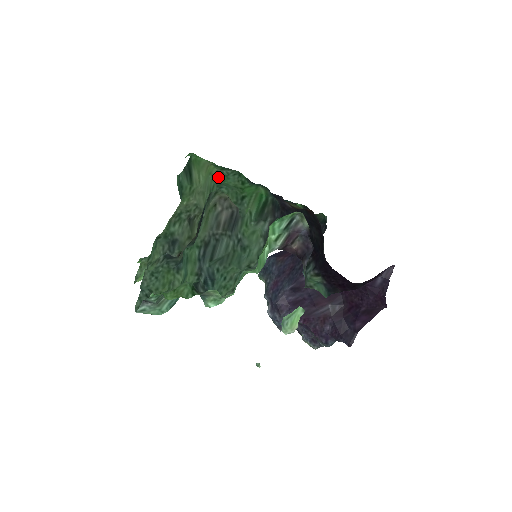
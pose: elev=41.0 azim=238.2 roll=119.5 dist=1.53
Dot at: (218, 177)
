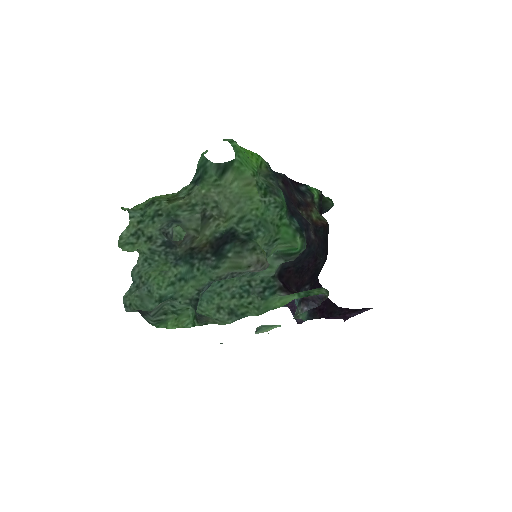
Dot at: (259, 210)
